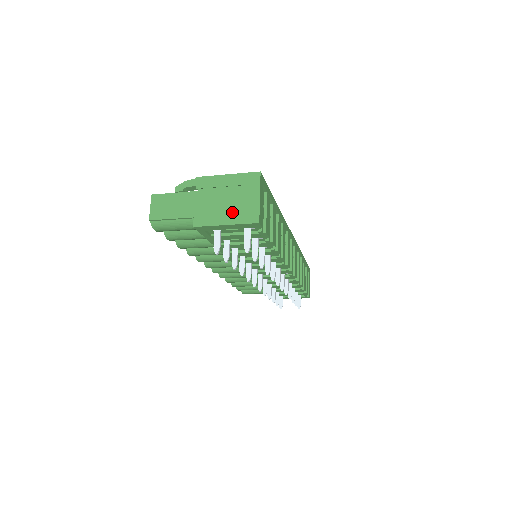
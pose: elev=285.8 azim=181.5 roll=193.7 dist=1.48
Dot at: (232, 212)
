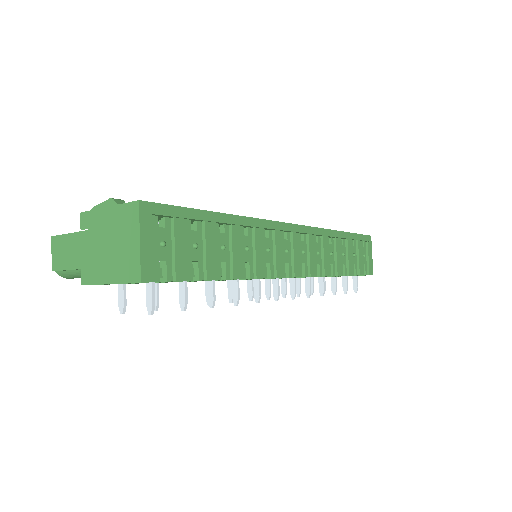
Dot at: (114, 265)
